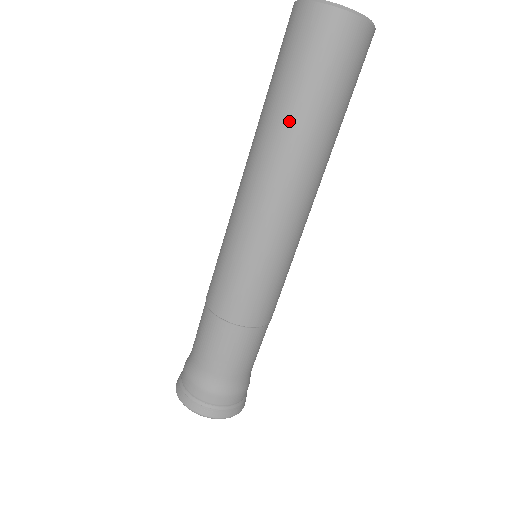
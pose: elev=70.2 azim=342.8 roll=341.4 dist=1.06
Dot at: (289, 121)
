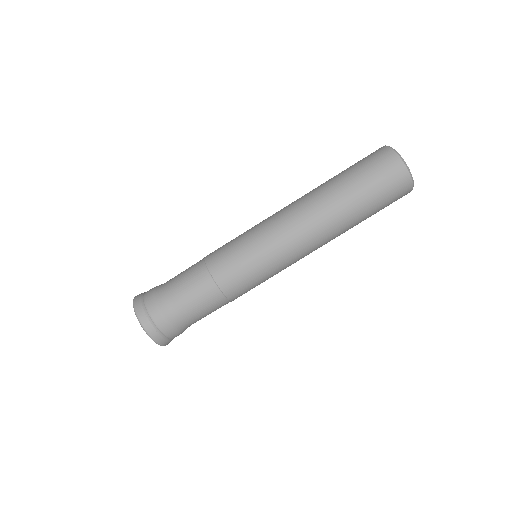
Dot at: (335, 189)
